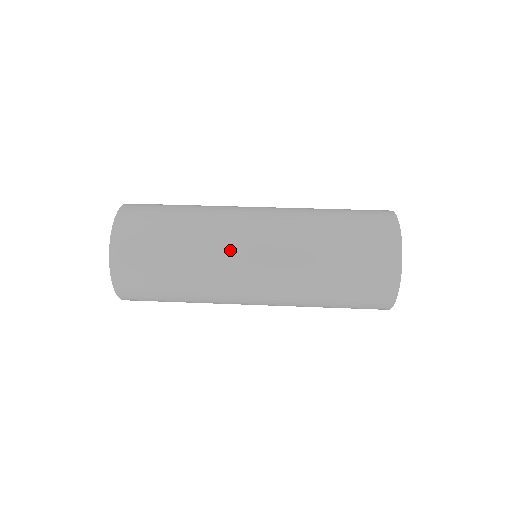
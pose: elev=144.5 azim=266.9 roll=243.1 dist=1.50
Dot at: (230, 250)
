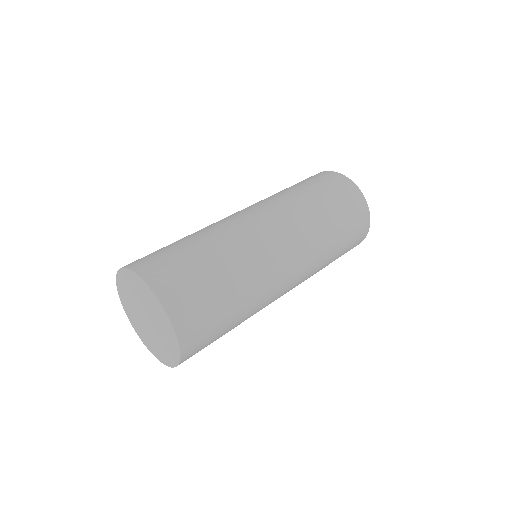
Dot at: (255, 237)
